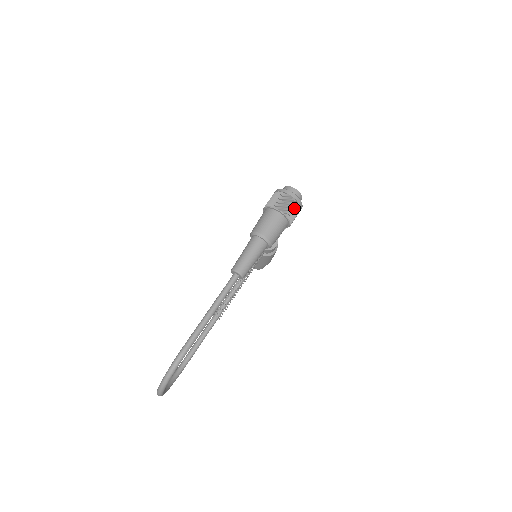
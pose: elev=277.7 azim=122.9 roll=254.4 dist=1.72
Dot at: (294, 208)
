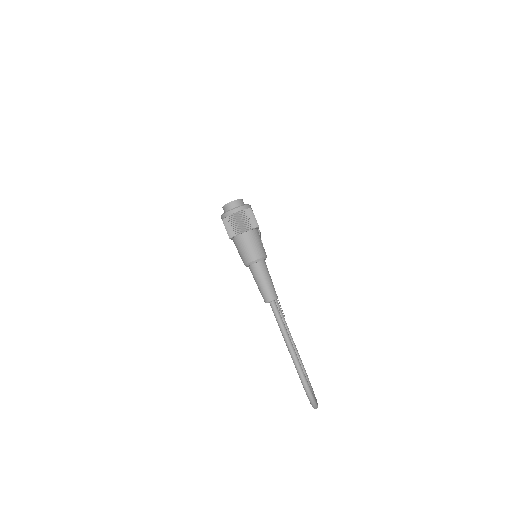
Dot at: (248, 216)
